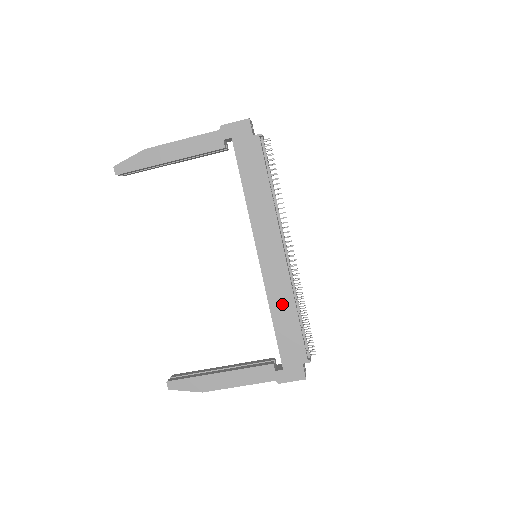
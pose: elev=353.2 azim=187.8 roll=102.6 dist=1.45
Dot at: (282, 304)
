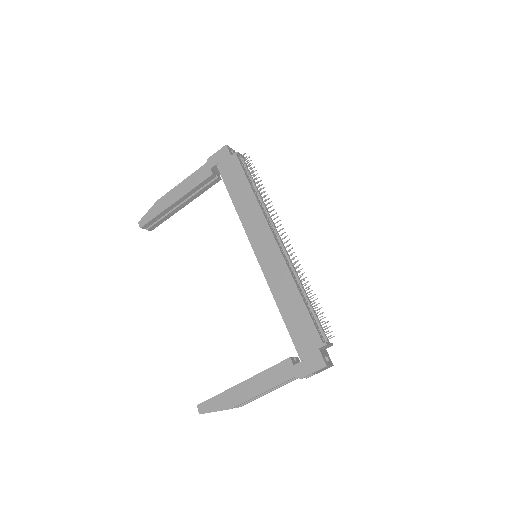
Dot at: (284, 291)
